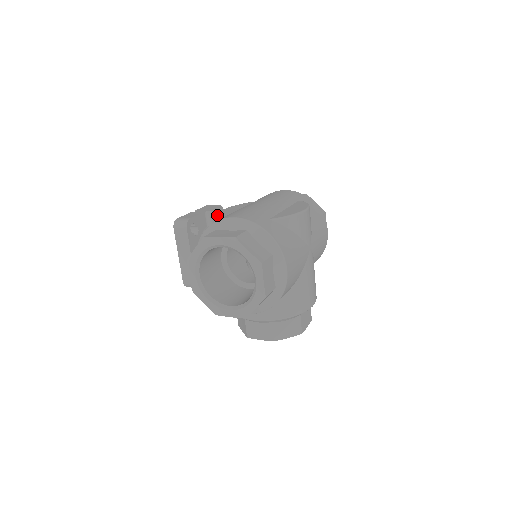
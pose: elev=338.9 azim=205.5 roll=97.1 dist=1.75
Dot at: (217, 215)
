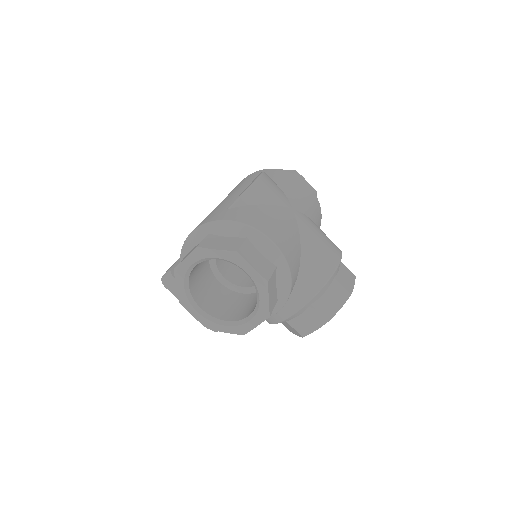
Dot at: occluded
